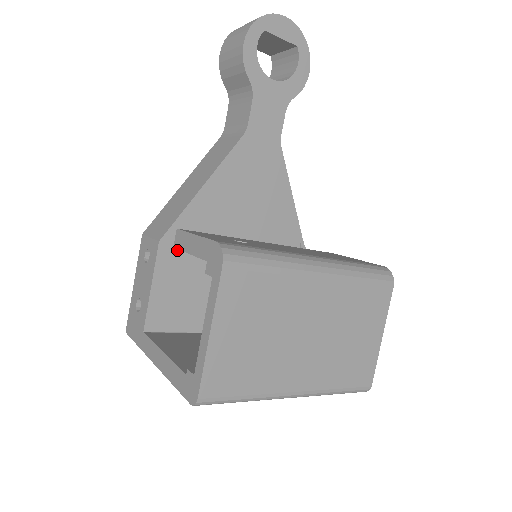
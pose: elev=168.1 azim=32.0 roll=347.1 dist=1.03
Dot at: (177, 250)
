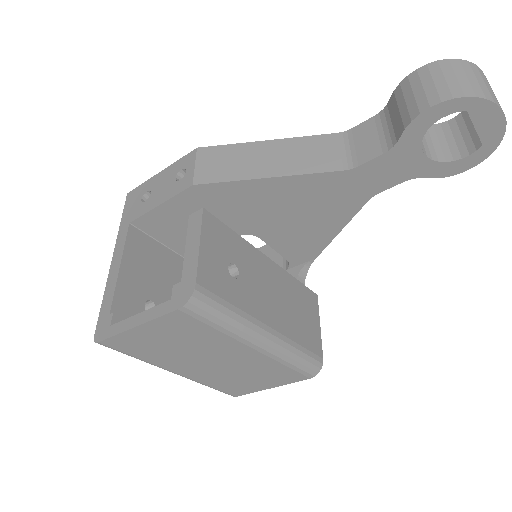
Dot at: (203, 199)
